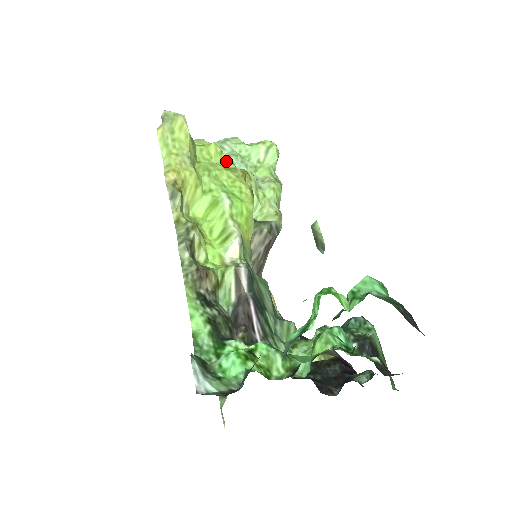
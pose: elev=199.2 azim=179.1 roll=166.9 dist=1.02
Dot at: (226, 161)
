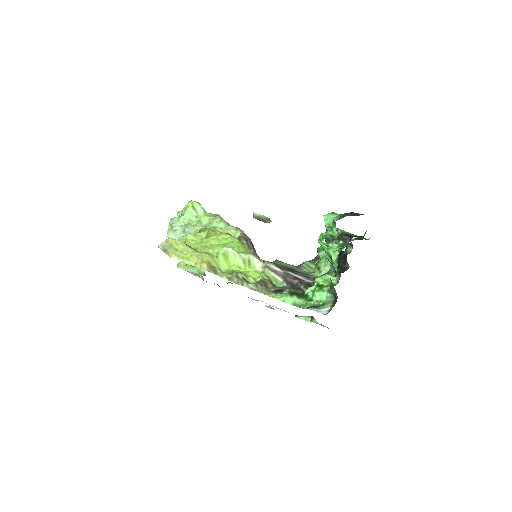
Dot at: (201, 235)
